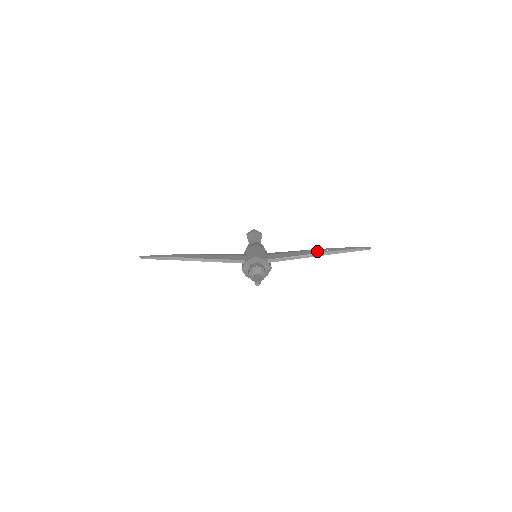
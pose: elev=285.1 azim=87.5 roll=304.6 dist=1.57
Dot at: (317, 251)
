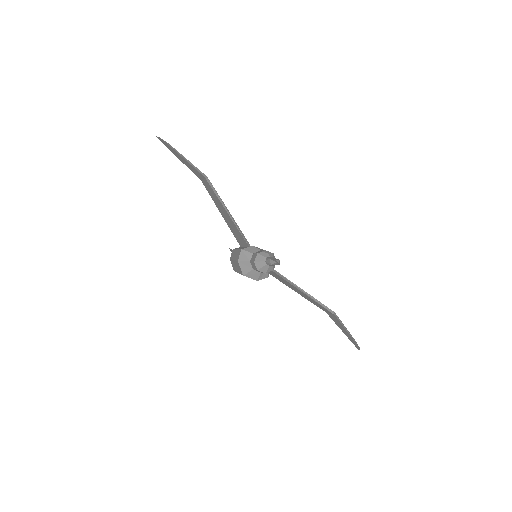
Dot at: (321, 303)
